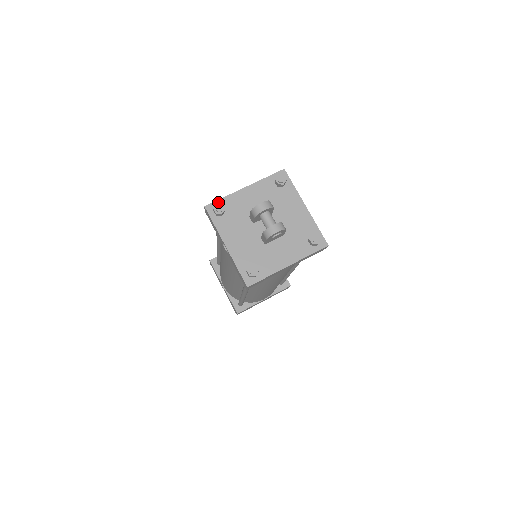
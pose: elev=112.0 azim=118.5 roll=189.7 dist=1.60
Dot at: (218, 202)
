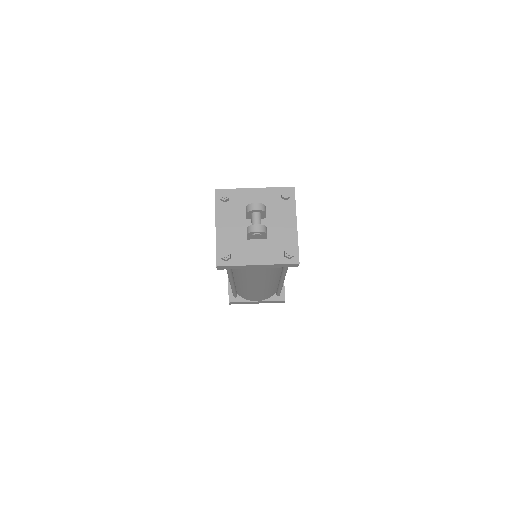
Dot at: (227, 190)
